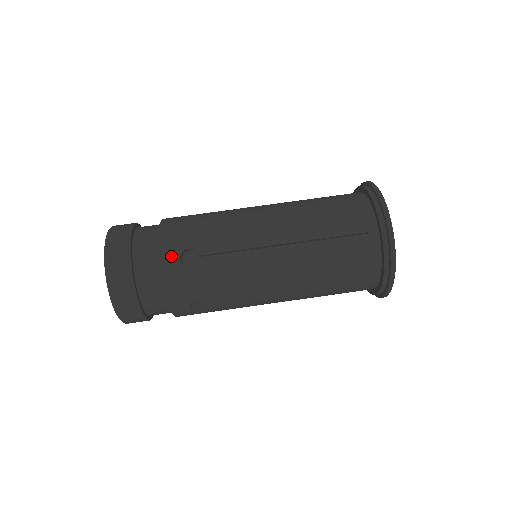
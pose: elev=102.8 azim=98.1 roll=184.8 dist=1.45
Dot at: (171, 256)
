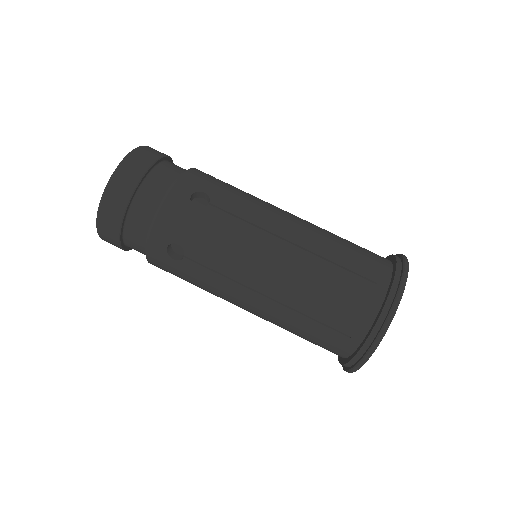
Dot at: (185, 188)
